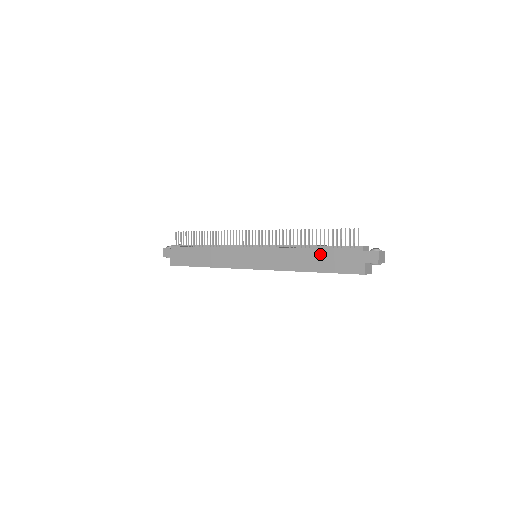
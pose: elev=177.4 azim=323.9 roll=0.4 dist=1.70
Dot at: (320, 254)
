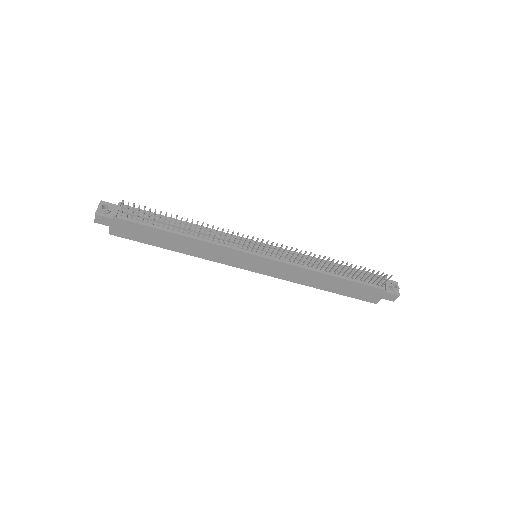
Dot at: (342, 283)
